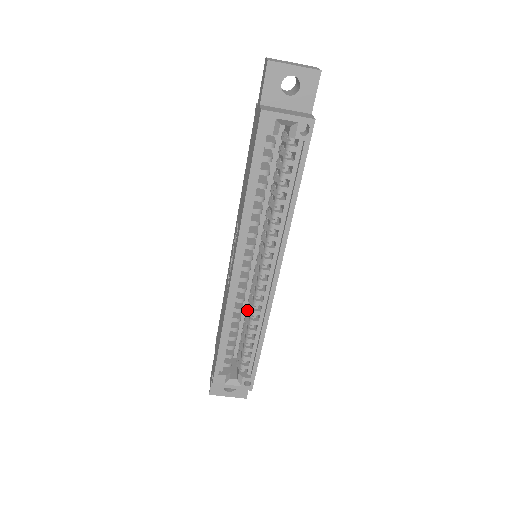
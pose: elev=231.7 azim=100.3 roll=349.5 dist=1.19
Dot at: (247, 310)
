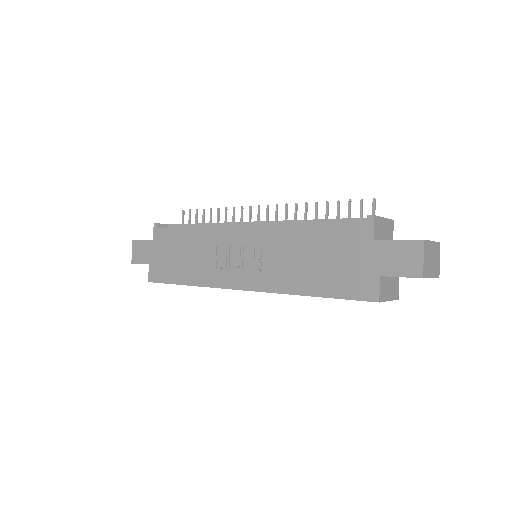
Dot at: occluded
